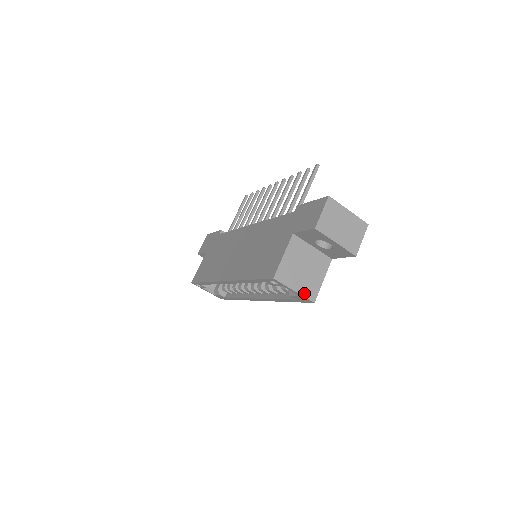
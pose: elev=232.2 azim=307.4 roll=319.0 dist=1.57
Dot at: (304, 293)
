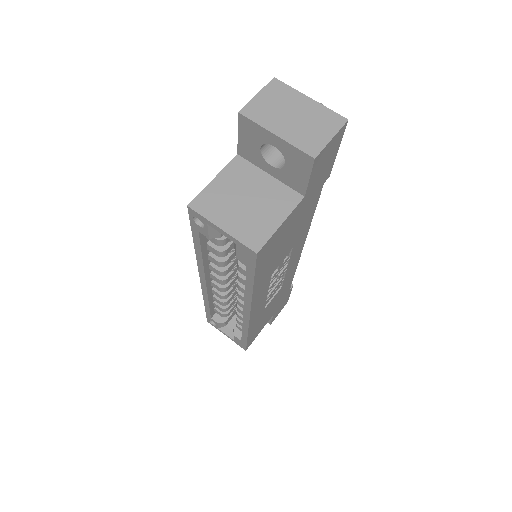
Dot at: (239, 236)
